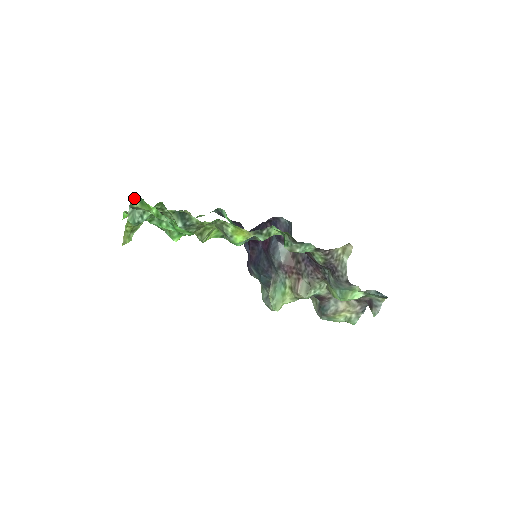
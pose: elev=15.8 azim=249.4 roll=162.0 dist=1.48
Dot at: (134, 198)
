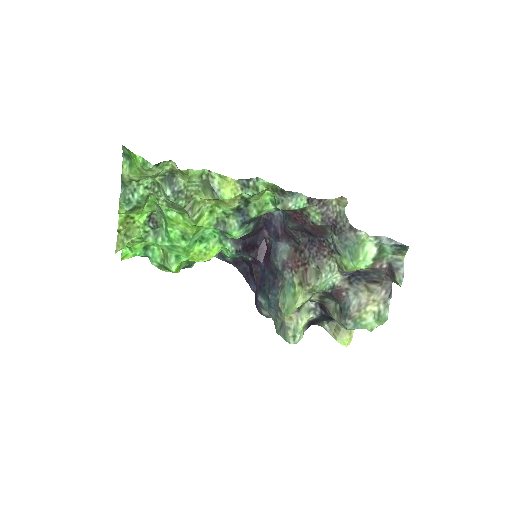
Dot at: (124, 168)
